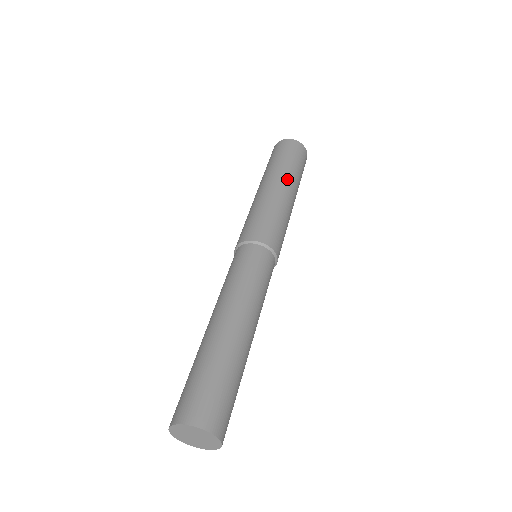
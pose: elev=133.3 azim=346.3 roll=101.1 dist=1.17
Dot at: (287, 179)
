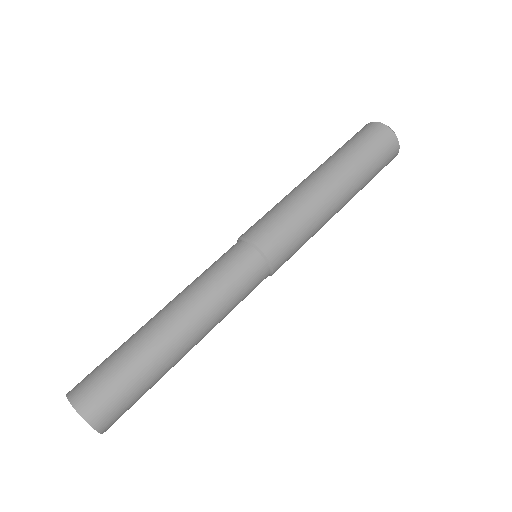
Dot at: (341, 177)
